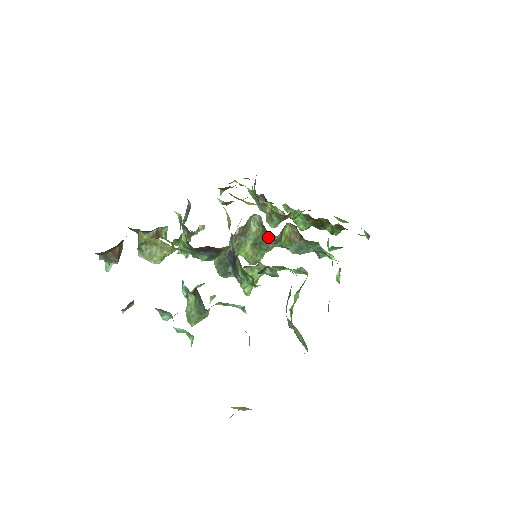
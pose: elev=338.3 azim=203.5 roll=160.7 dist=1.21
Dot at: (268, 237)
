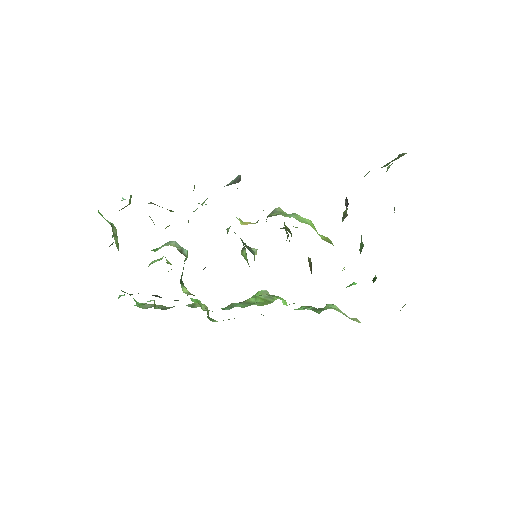
Dot at: occluded
